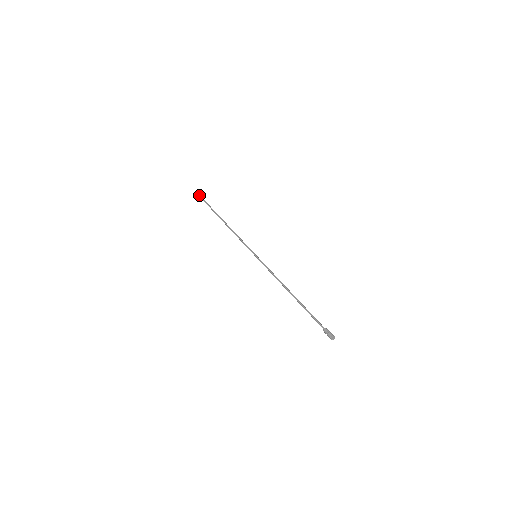
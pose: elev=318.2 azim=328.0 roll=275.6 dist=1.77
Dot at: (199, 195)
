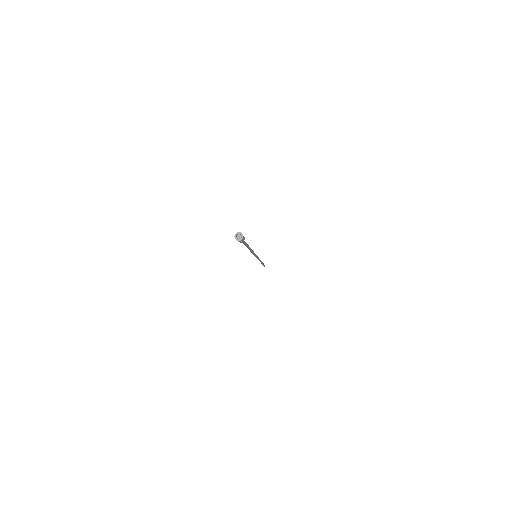
Dot at: occluded
